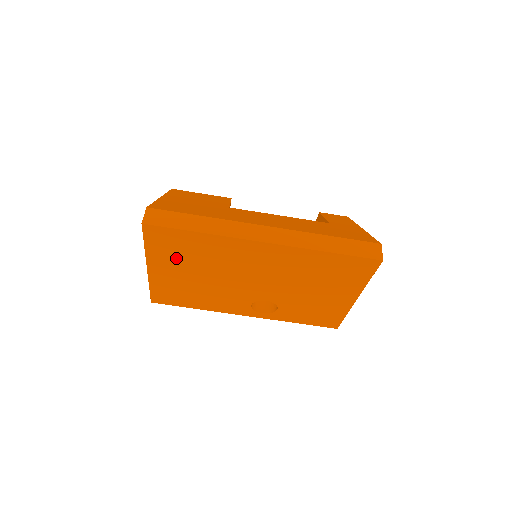
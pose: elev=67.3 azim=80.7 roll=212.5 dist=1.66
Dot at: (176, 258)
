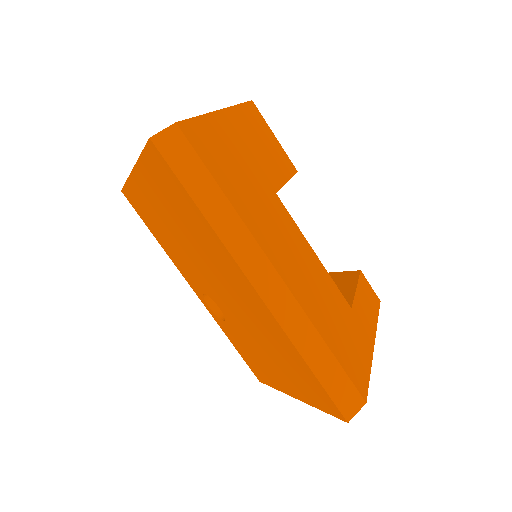
Dot at: (164, 197)
